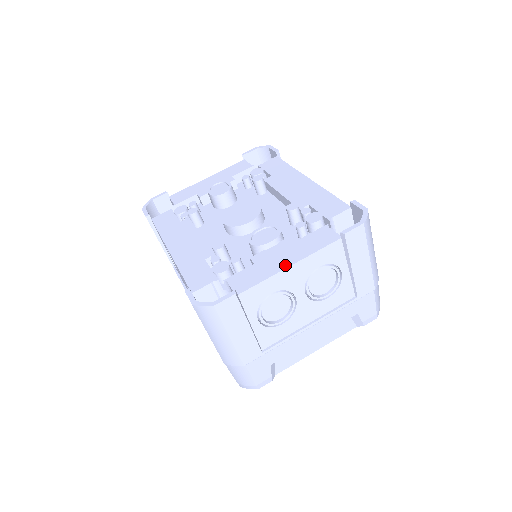
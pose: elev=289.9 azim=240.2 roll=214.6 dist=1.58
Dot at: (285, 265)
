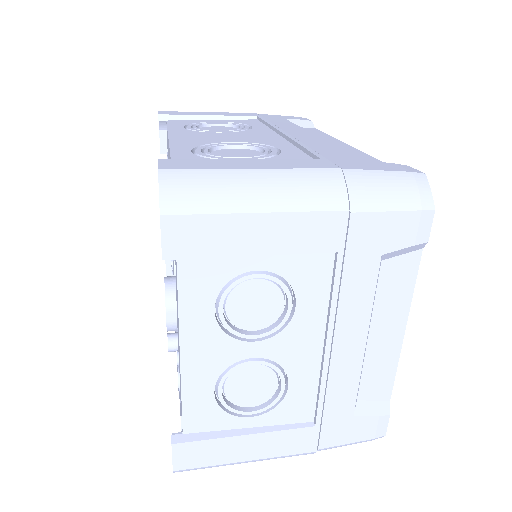
Dot at: occluded
